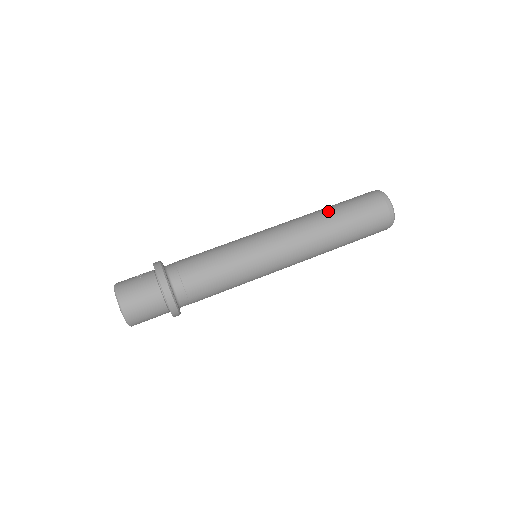
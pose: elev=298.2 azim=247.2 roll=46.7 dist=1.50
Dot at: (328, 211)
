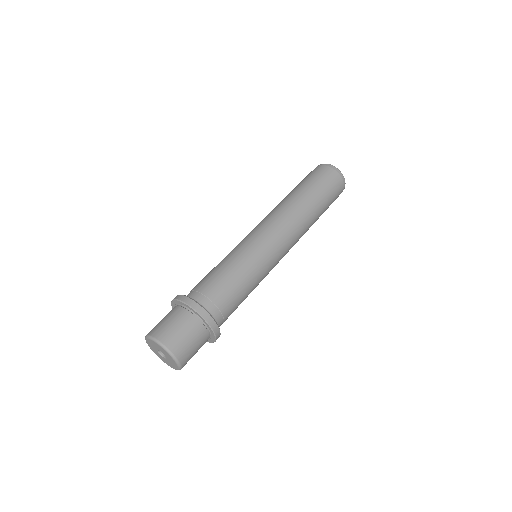
Dot at: occluded
